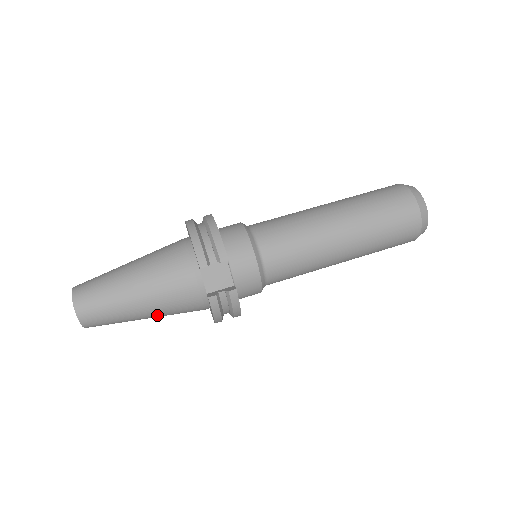
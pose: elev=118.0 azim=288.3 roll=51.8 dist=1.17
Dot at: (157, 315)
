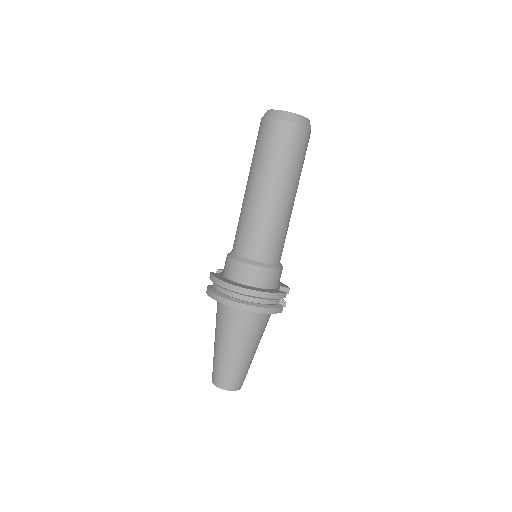
Dot at: occluded
